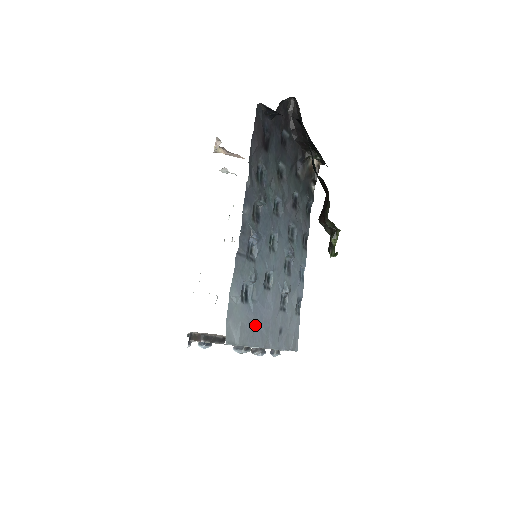
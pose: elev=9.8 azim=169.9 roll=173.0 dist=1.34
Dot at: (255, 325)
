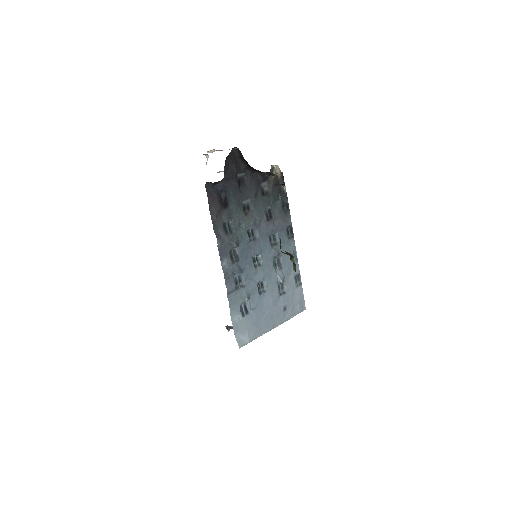
Dot at: (260, 321)
